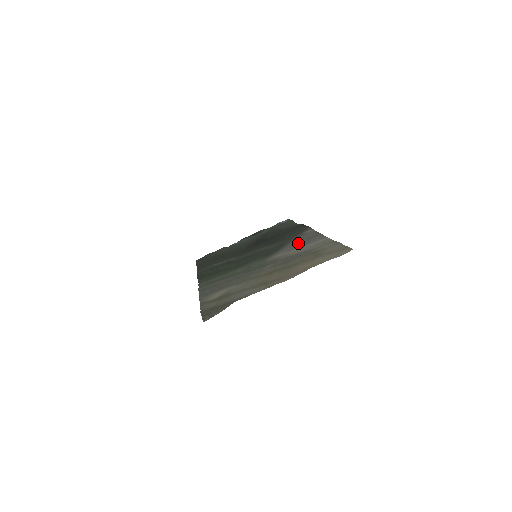
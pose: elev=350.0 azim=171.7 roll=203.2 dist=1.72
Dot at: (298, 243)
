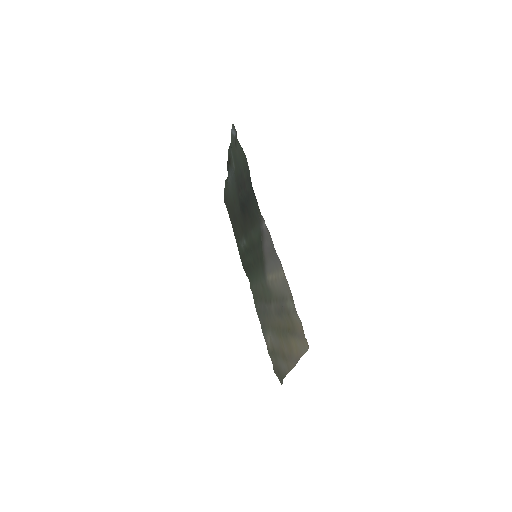
Dot at: (269, 259)
